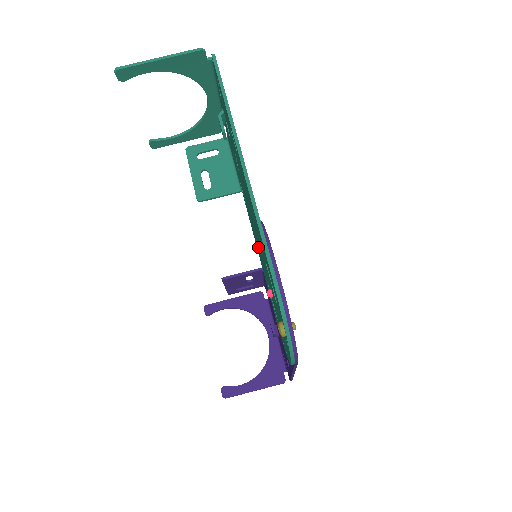
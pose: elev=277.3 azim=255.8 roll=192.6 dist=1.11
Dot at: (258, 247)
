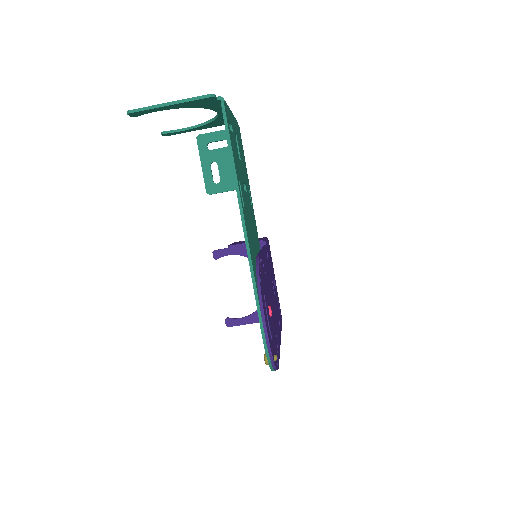
Dot at: occluded
